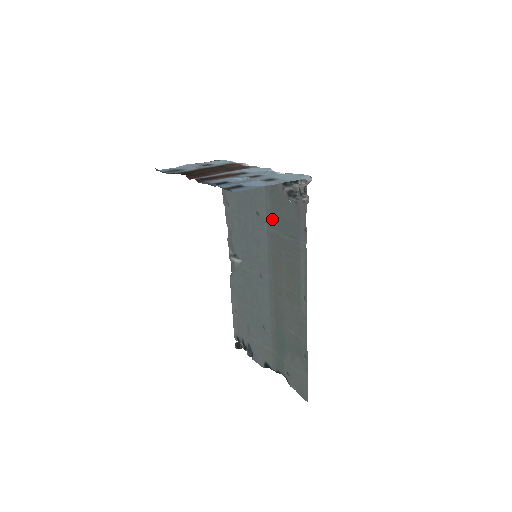
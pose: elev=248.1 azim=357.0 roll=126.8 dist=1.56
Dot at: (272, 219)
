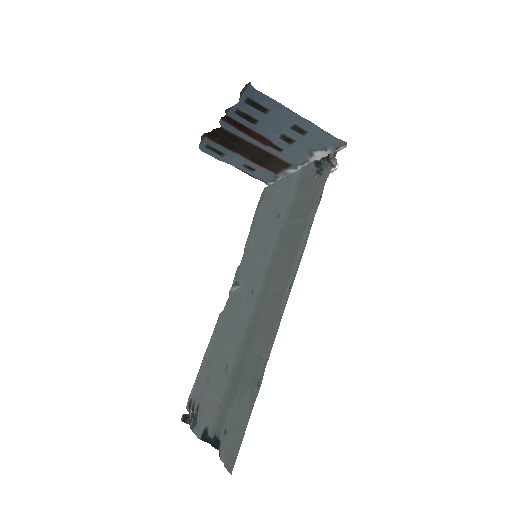
Dot at: (290, 211)
